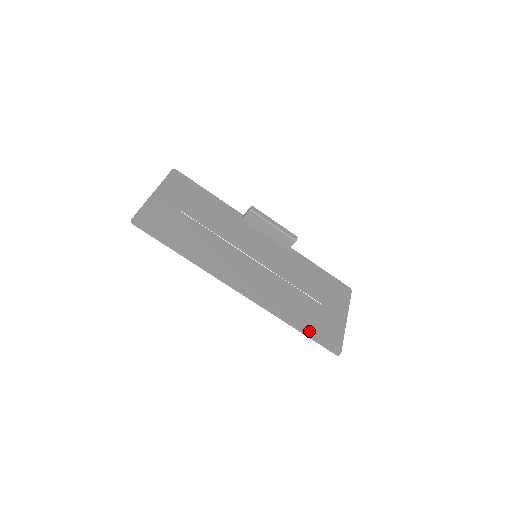
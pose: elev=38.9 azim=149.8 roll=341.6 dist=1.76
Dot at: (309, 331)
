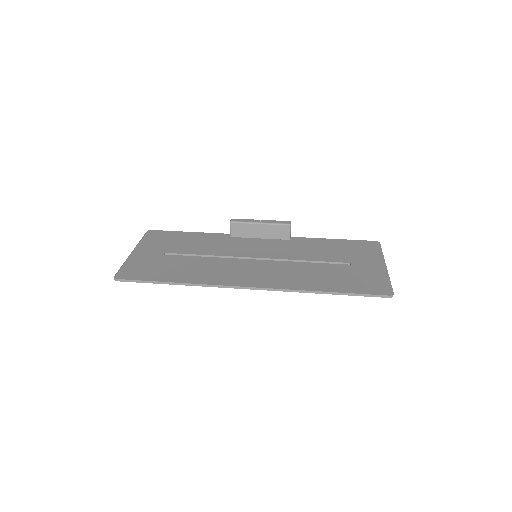
Dot at: (344, 289)
